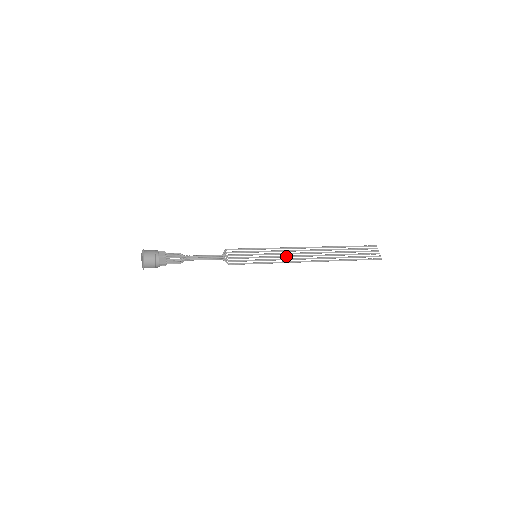
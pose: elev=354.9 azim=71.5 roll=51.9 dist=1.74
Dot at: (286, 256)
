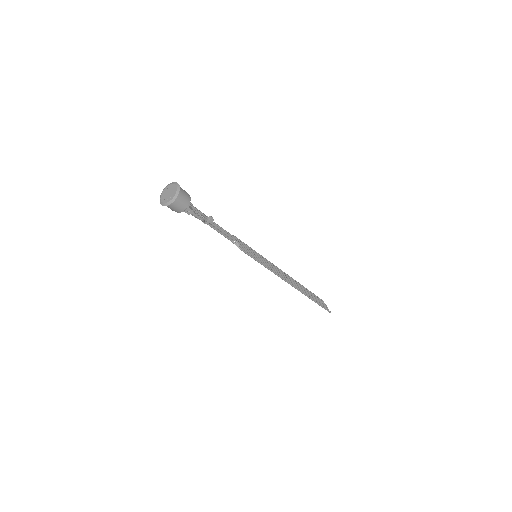
Dot at: (276, 270)
